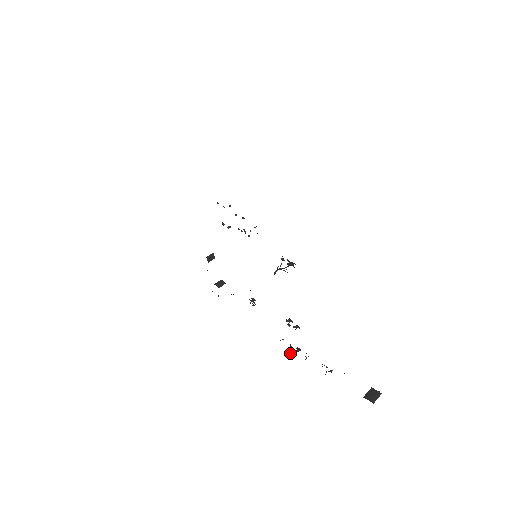
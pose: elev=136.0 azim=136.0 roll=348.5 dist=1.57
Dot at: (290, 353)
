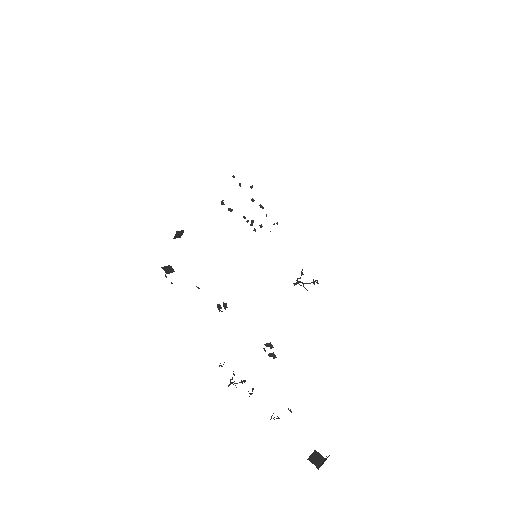
Dot at: (233, 382)
